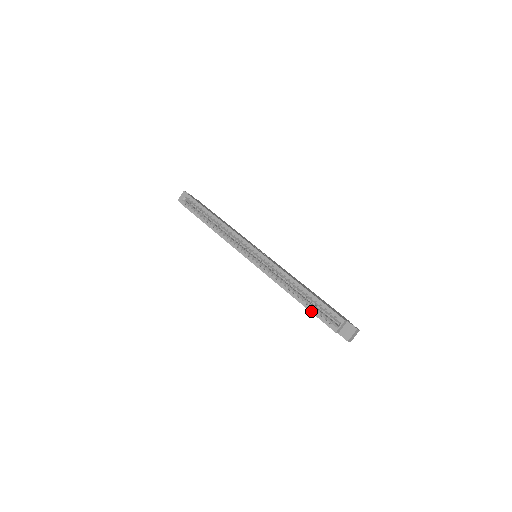
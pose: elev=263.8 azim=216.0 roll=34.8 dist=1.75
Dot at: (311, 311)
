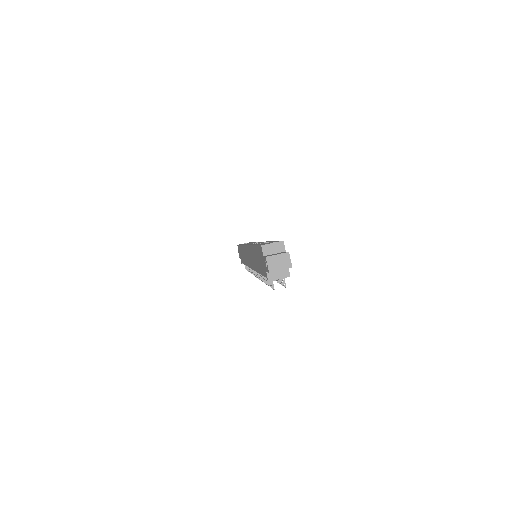
Dot at: occluded
